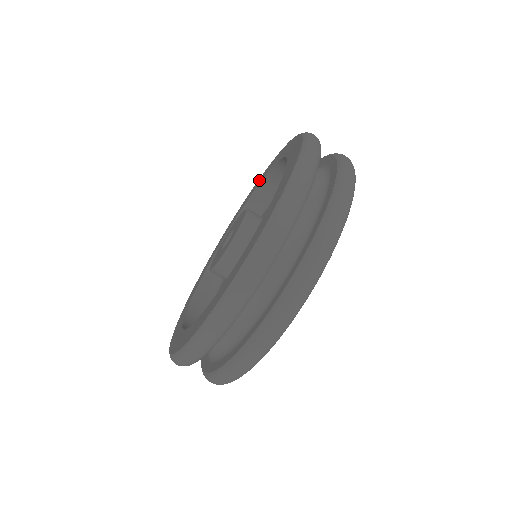
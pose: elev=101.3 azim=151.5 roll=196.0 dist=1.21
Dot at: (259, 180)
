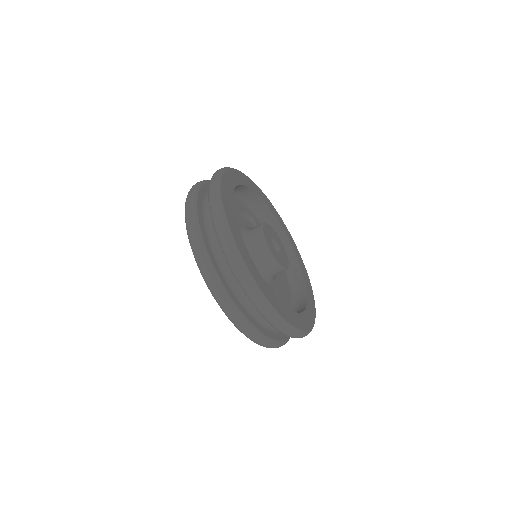
Dot at: occluded
